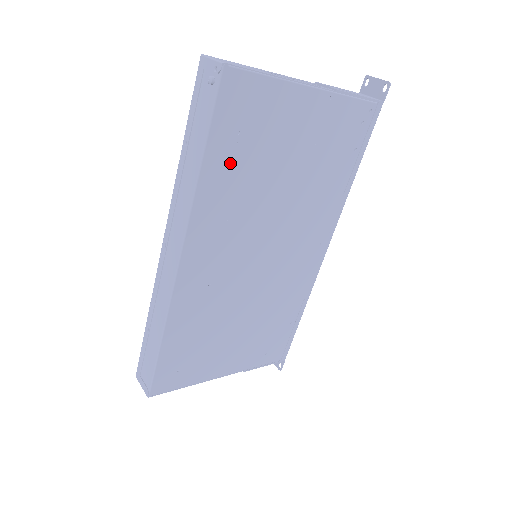
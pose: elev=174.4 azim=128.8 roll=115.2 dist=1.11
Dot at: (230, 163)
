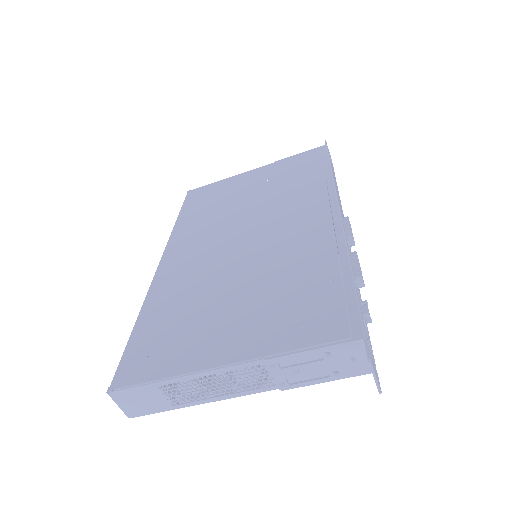
Dot at: (197, 212)
